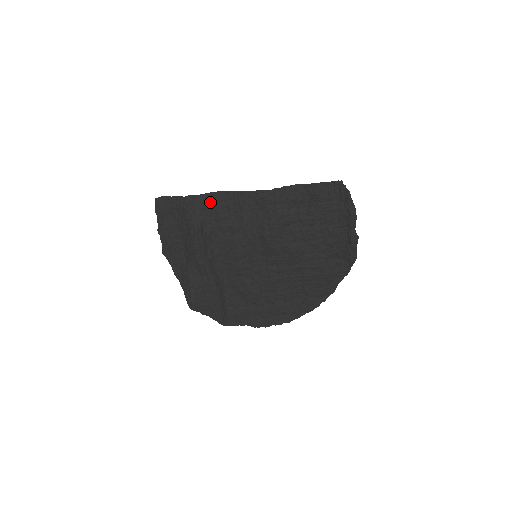
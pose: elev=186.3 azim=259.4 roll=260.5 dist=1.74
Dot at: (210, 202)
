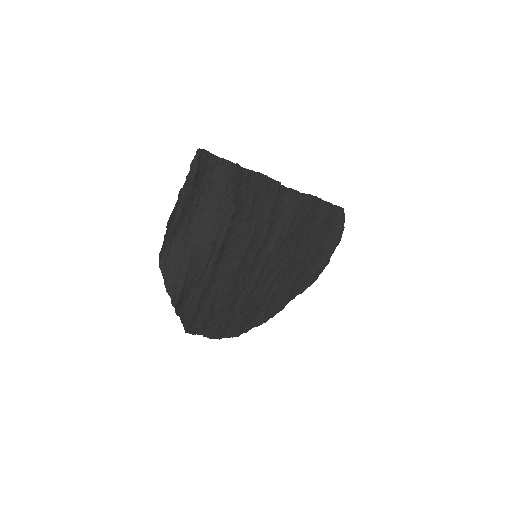
Dot at: (249, 181)
